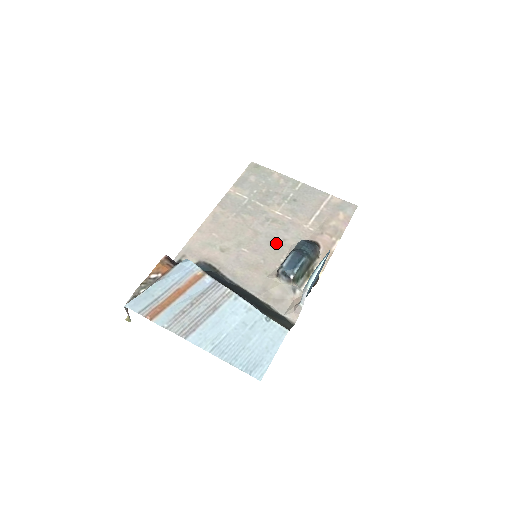
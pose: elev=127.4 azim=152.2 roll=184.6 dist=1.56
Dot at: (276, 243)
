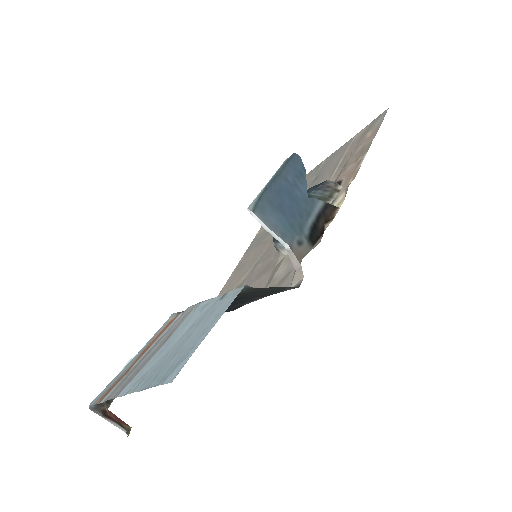
Dot at: occluded
